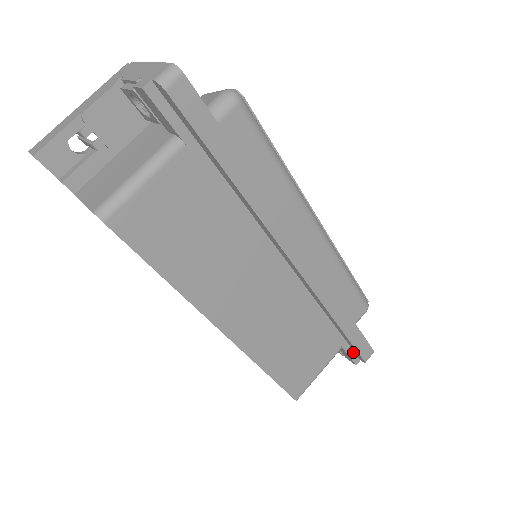
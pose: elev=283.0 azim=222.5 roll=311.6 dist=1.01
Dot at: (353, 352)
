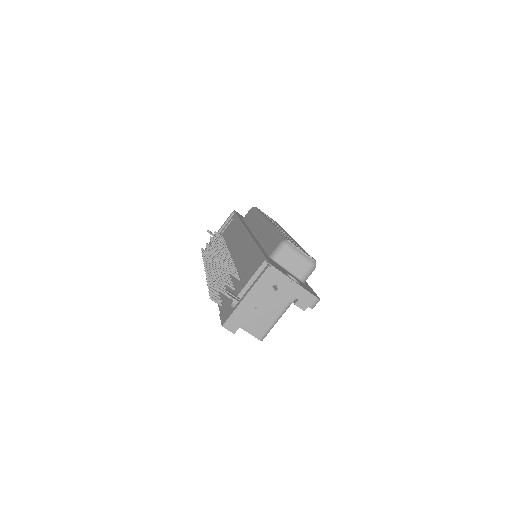
Dot at: occluded
